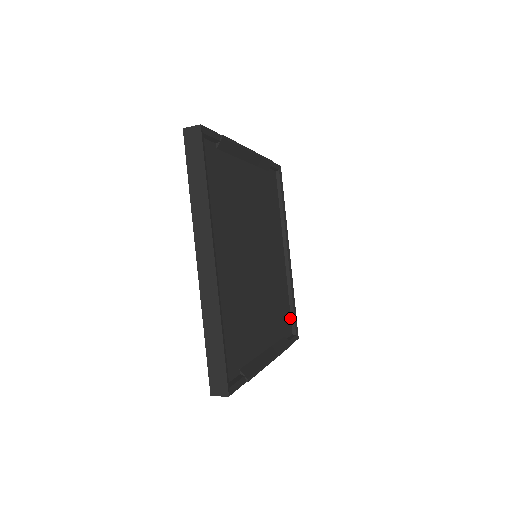
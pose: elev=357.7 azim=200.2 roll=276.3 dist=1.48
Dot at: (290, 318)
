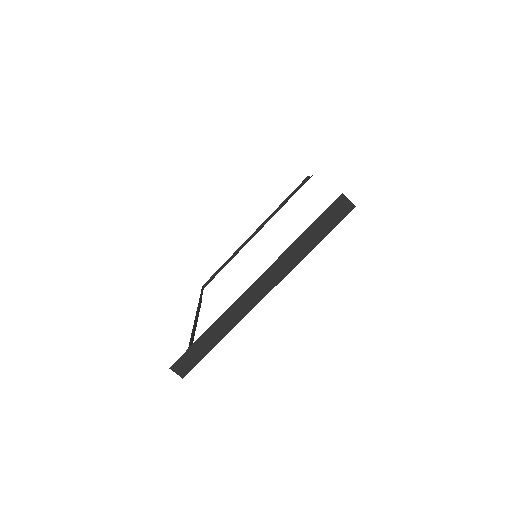
Dot at: (212, 276)
